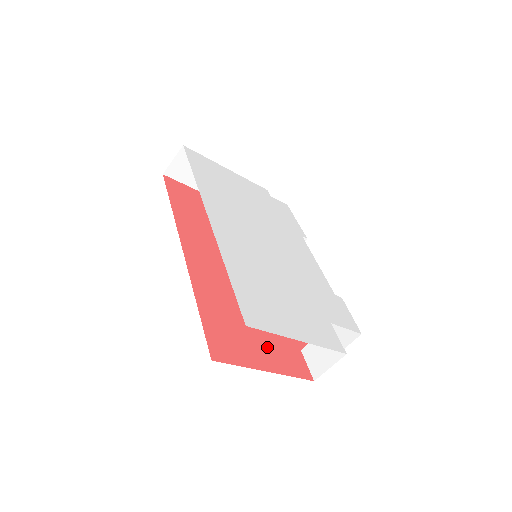
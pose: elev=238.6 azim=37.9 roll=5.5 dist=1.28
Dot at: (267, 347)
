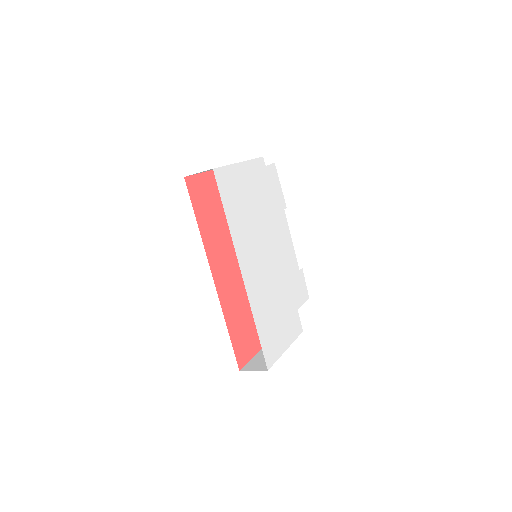
Dot at: occluded
